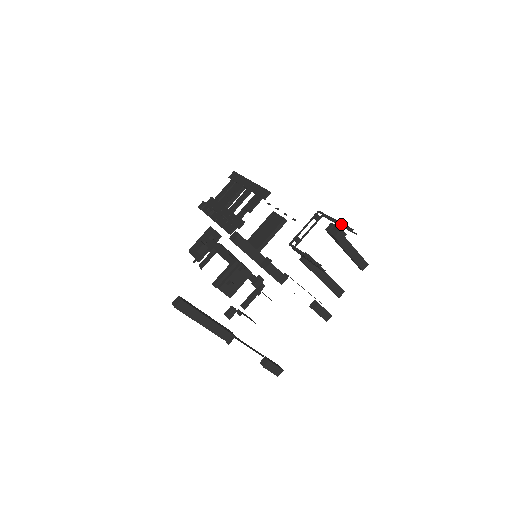
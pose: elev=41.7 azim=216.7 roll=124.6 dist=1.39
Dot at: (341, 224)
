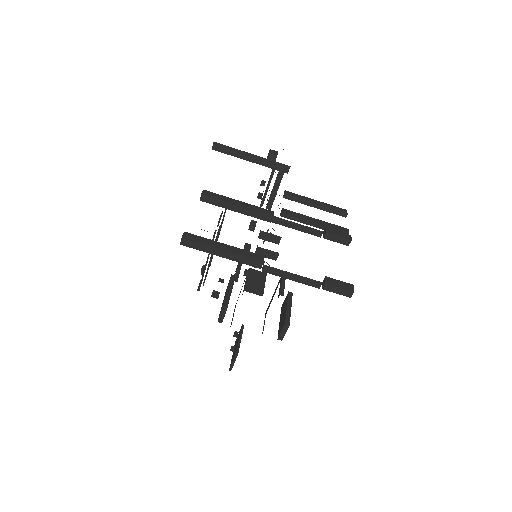
Dot at: occluded
